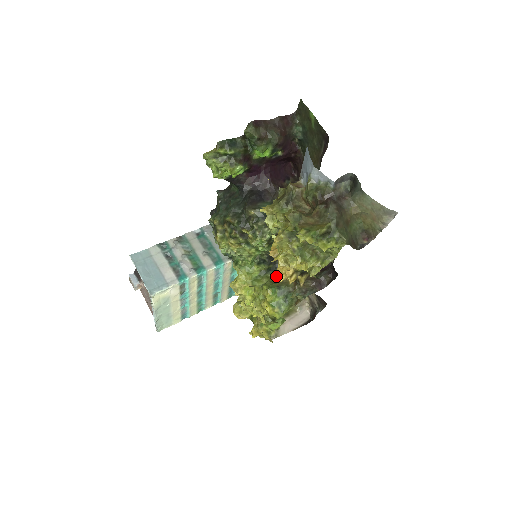
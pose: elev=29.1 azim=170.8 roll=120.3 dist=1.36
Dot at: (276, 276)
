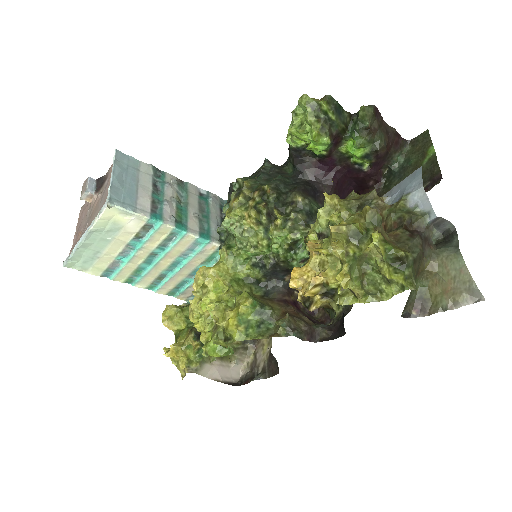
Dot at: (292, 276)
